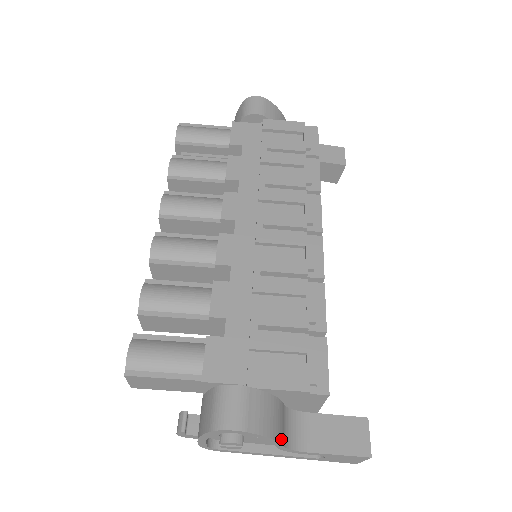
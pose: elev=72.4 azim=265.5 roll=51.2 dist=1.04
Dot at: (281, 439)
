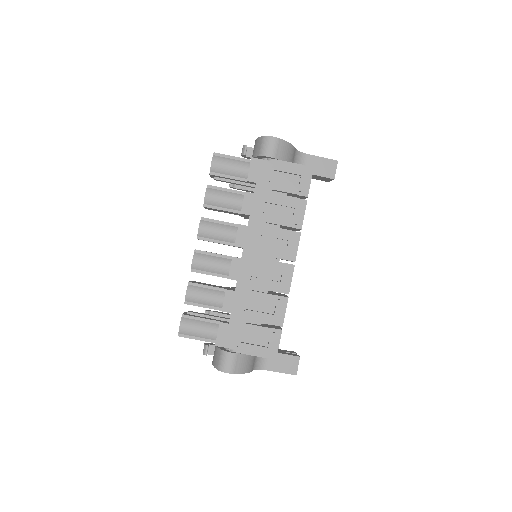
Dot at: (251, 370)
